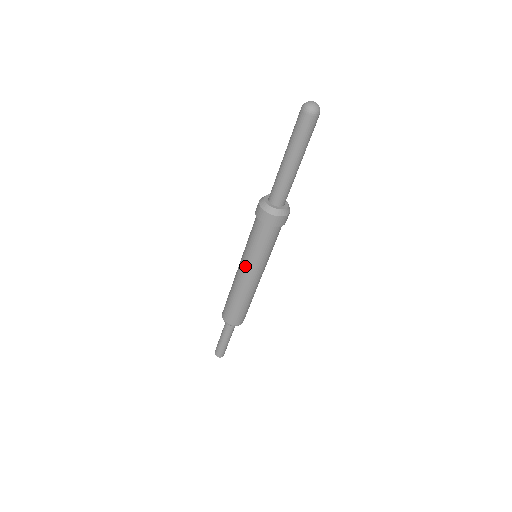
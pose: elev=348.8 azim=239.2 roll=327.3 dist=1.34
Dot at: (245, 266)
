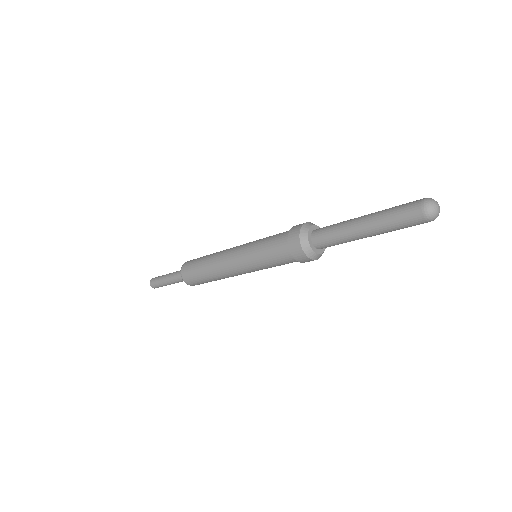
Dot at: (250, 272)
